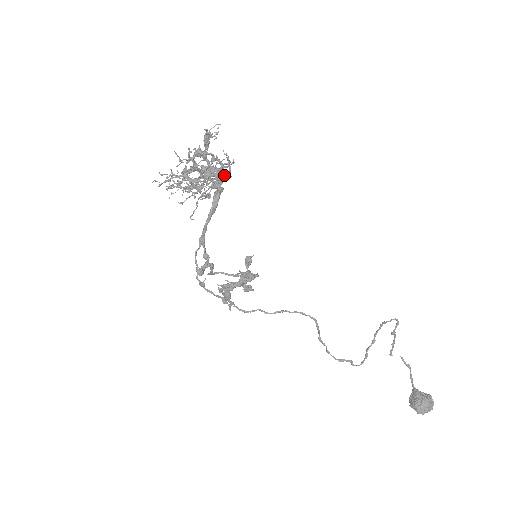
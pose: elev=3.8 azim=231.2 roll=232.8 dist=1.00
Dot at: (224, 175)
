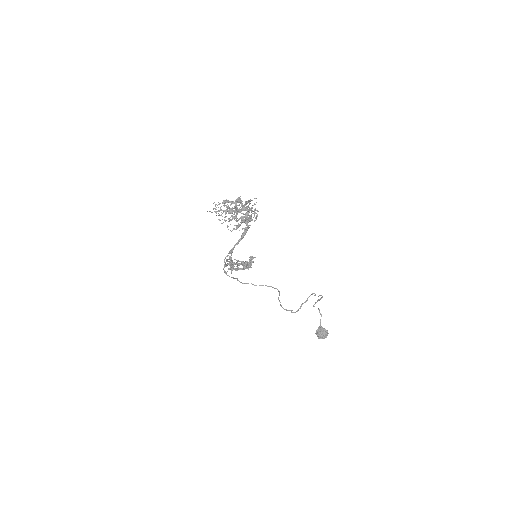
Dot at: (251, 220)
